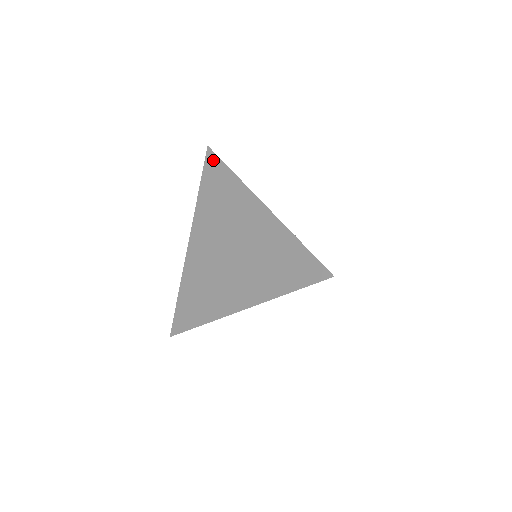
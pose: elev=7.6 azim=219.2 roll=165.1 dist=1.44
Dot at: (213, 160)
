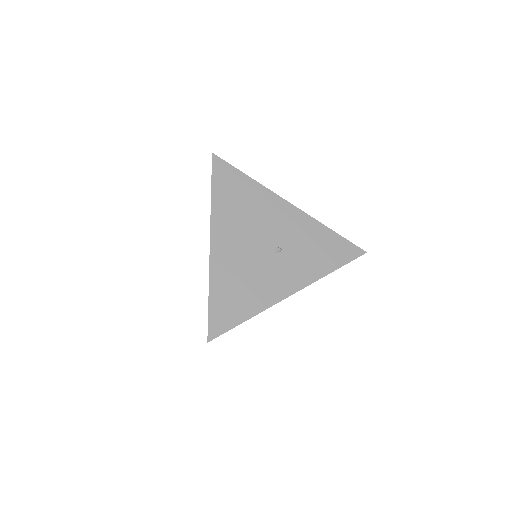
Dot at: occluded
